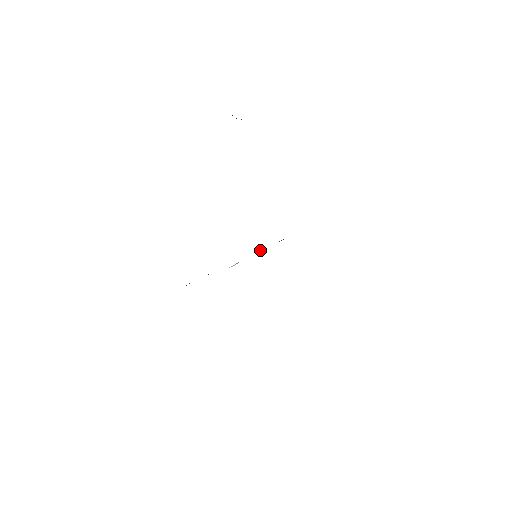
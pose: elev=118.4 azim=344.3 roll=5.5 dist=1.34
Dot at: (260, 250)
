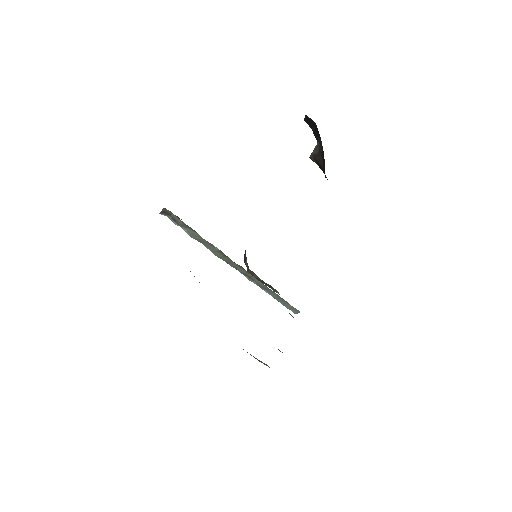
Dot at: (233, 266)
